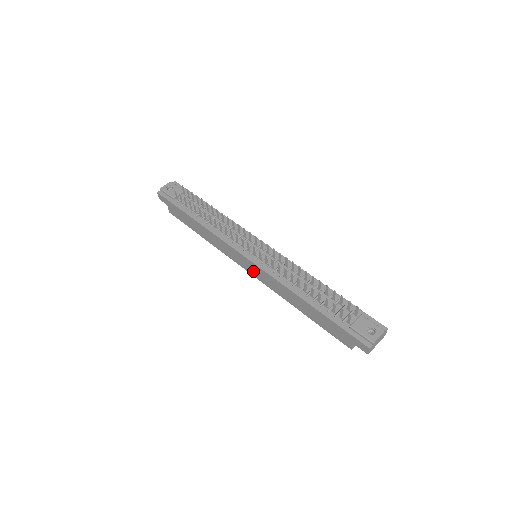
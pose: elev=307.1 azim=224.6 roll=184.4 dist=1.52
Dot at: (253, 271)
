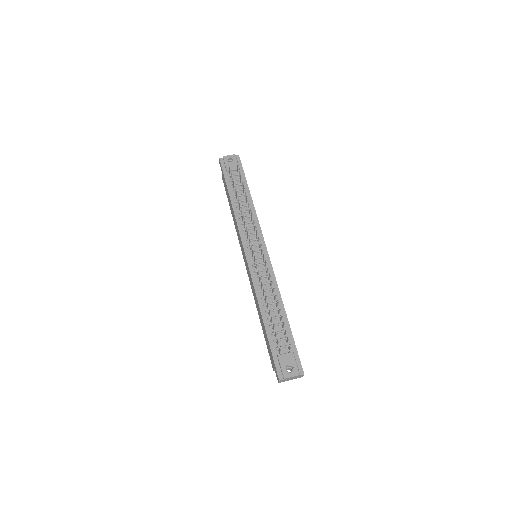
Dot at: occluded
